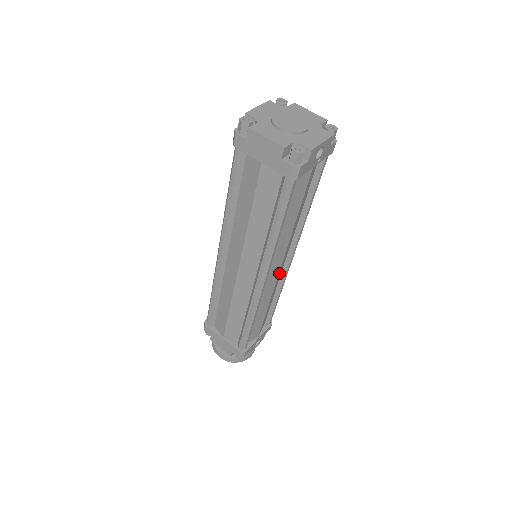
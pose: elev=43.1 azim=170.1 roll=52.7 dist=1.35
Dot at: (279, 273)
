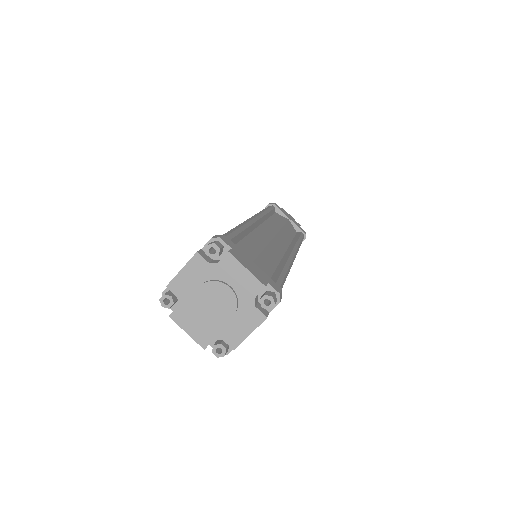
Dot at: occluded
